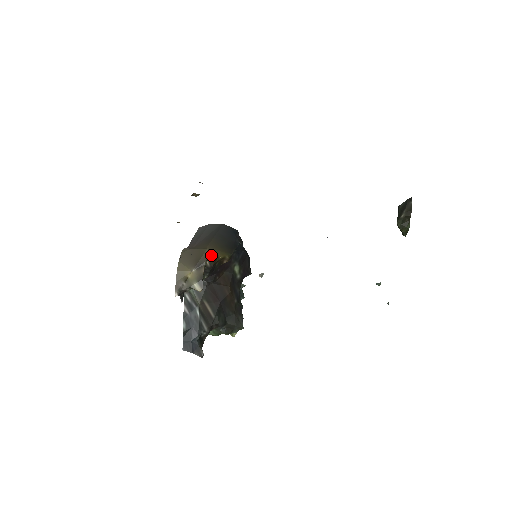
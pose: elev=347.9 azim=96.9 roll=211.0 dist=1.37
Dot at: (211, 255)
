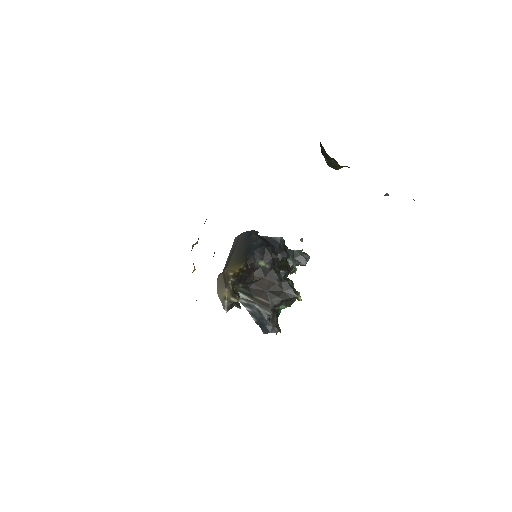
Dot at: (229, 274)
